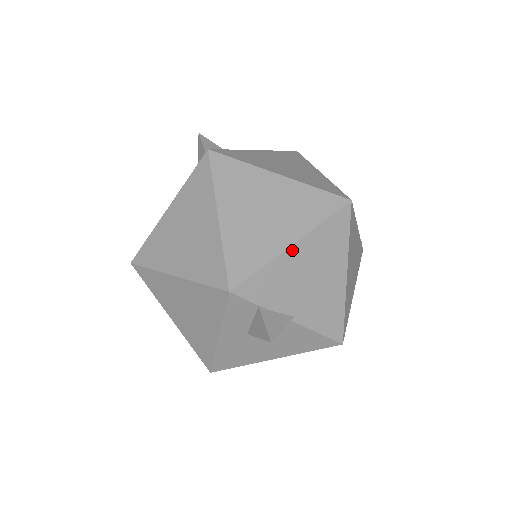
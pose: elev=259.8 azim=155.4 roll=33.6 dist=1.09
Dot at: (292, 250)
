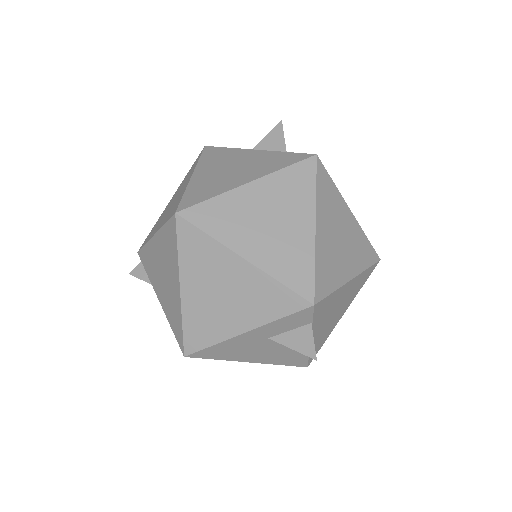
Dot at: (348, 284)
